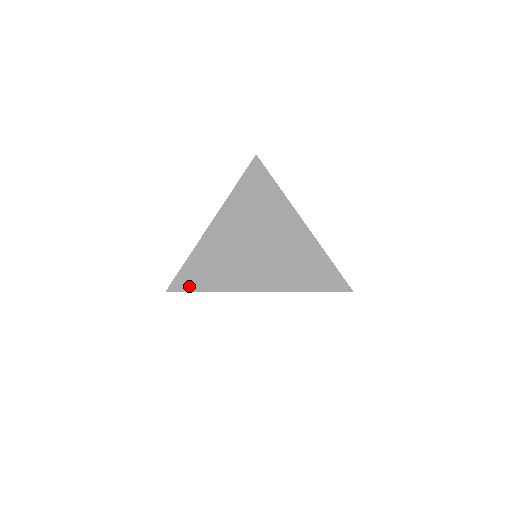
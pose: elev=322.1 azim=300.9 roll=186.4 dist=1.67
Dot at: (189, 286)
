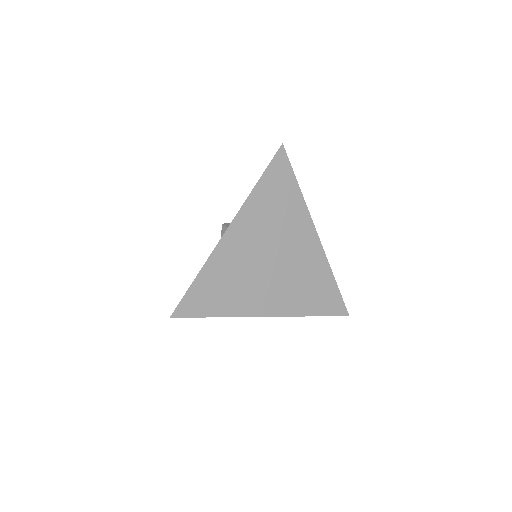
Dot at: (196, 311)
